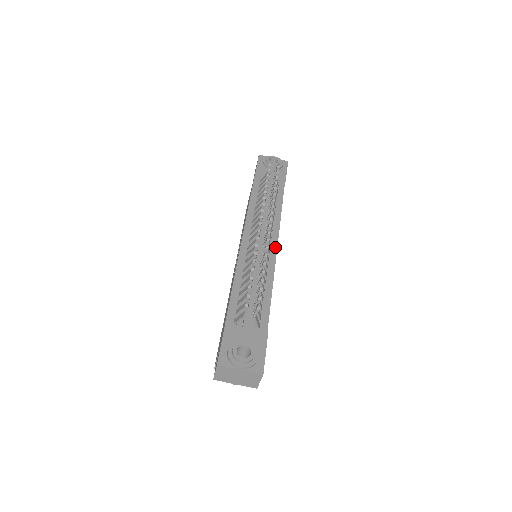
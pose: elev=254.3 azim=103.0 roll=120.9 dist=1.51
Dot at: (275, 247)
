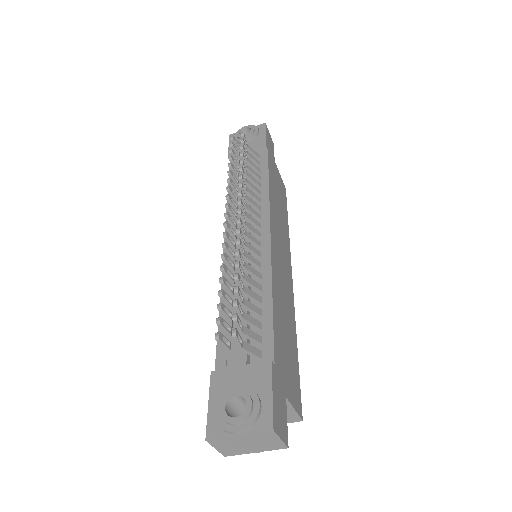
Dot at: (267, 234)
